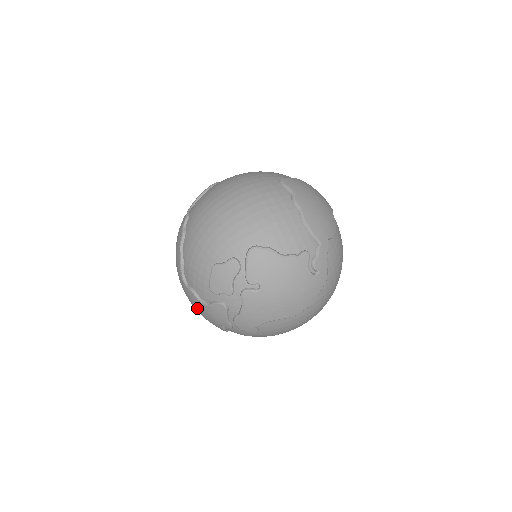
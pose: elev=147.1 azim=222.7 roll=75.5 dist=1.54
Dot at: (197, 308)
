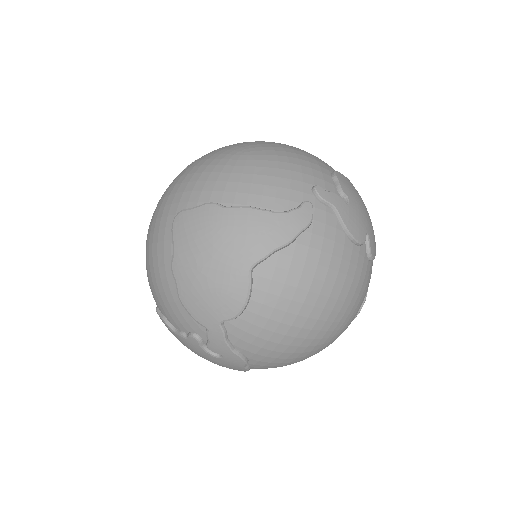
Dot at: occluded
